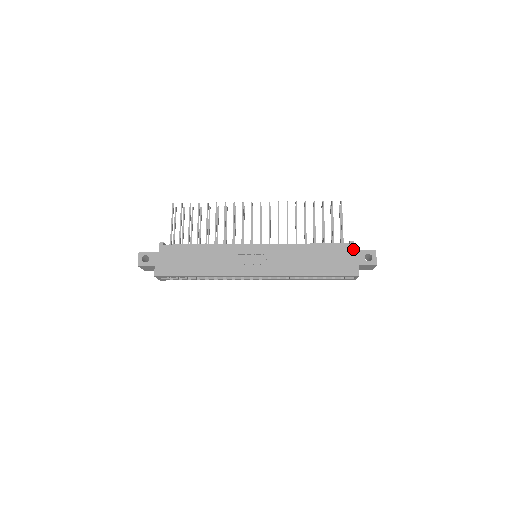
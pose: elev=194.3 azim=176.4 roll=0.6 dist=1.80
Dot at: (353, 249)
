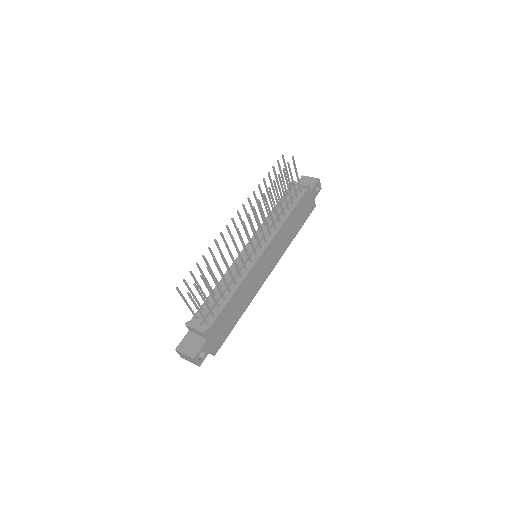
Dot at: (310, 191)
